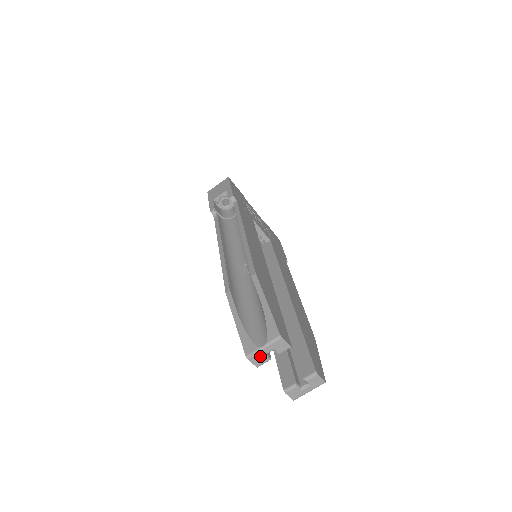
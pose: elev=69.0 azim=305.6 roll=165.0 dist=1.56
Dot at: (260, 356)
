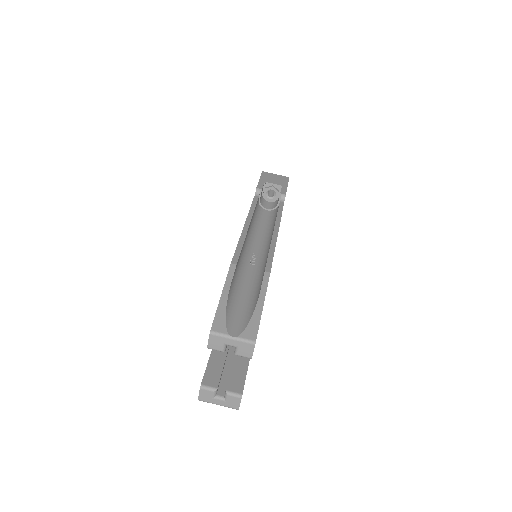
Dot at: (221, 342)
